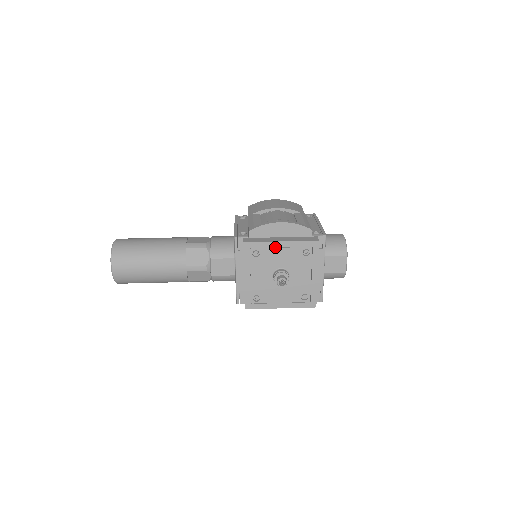
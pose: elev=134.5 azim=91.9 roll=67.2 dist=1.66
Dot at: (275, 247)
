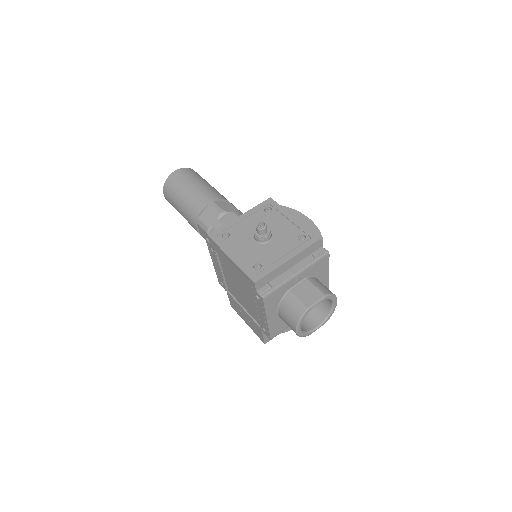
Dot at: (285, 217)
